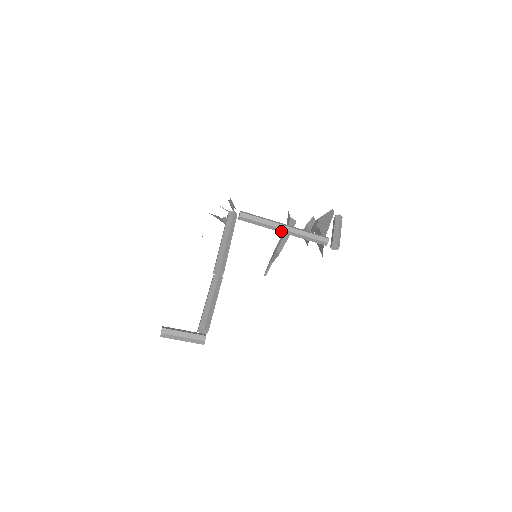
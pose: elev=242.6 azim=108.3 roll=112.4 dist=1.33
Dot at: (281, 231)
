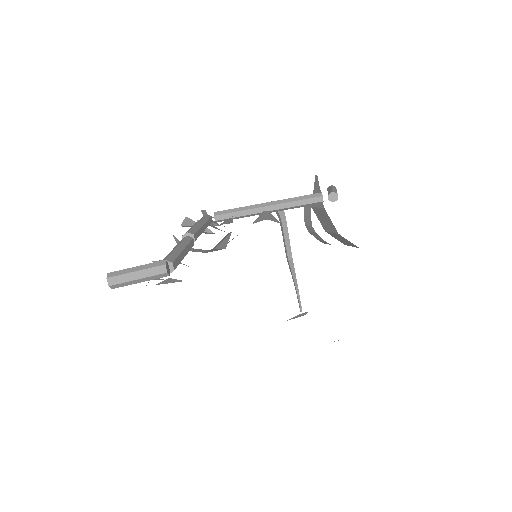
Dot at: (265, 210)
